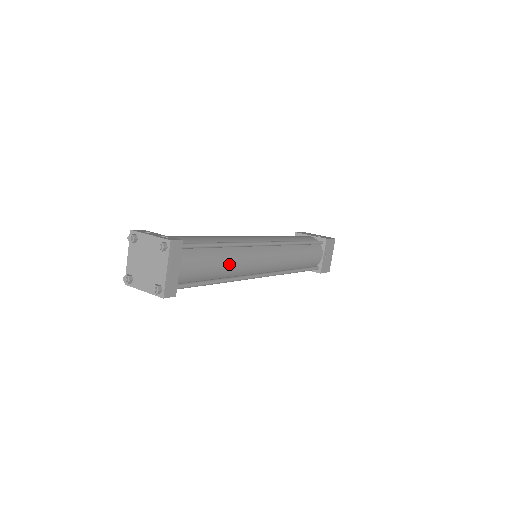
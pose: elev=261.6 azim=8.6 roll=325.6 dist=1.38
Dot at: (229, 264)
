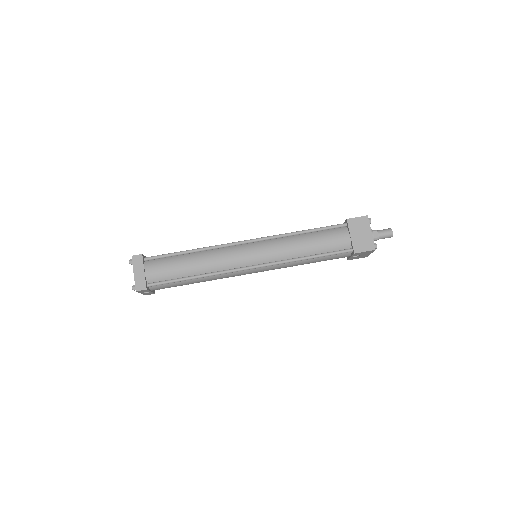
Dot at: (197, 263)
